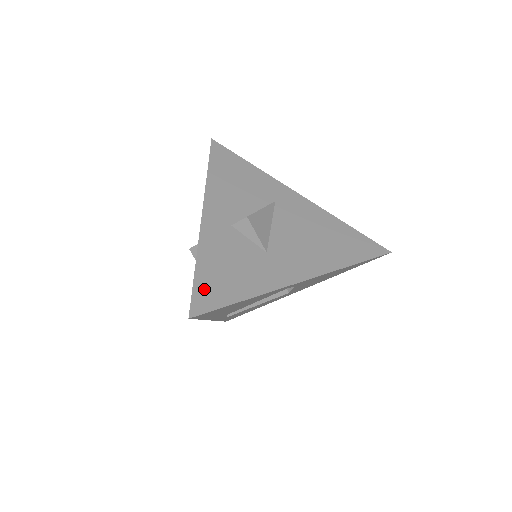
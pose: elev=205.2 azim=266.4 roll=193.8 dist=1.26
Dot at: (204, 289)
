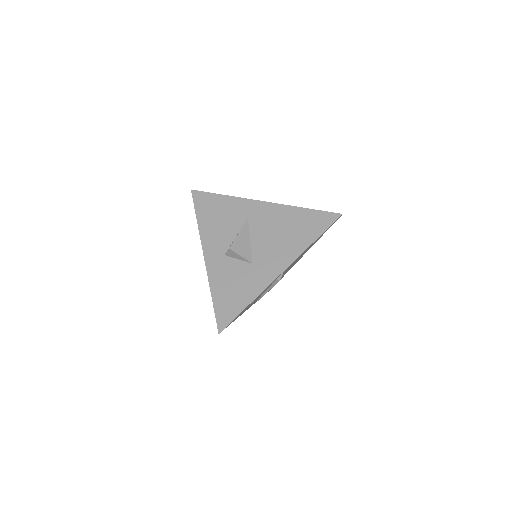
Dot at: (221, 310)
